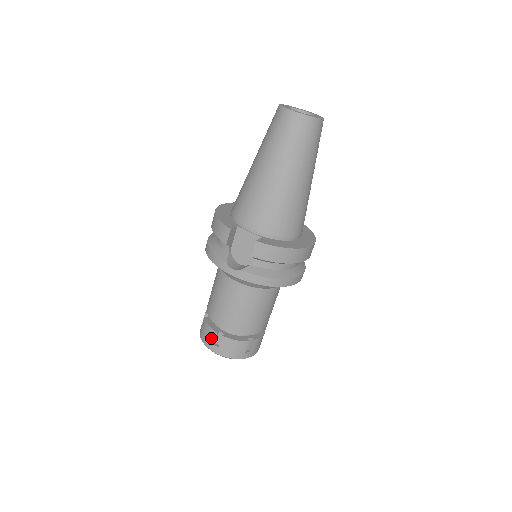
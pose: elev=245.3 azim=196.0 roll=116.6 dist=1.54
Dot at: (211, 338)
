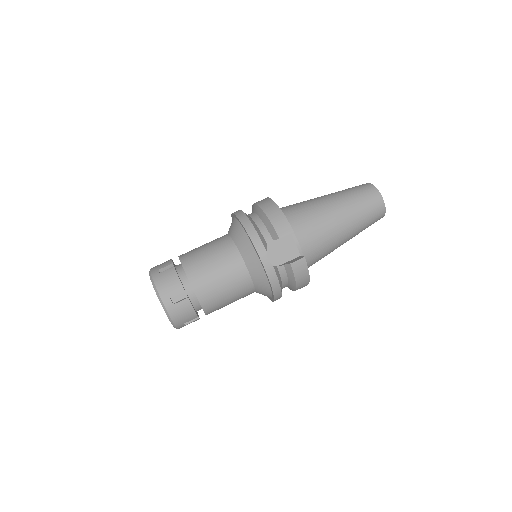
Dot at: (173, 291)
